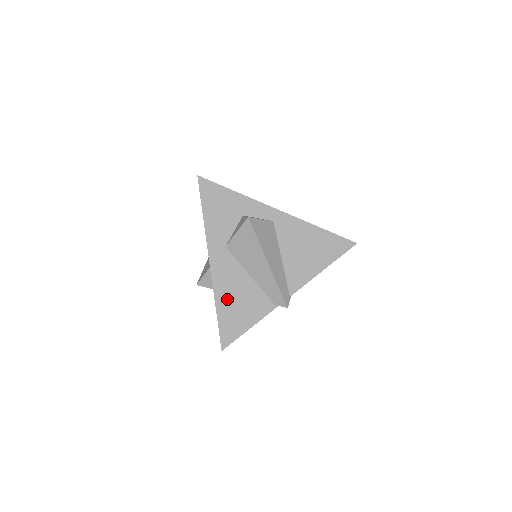
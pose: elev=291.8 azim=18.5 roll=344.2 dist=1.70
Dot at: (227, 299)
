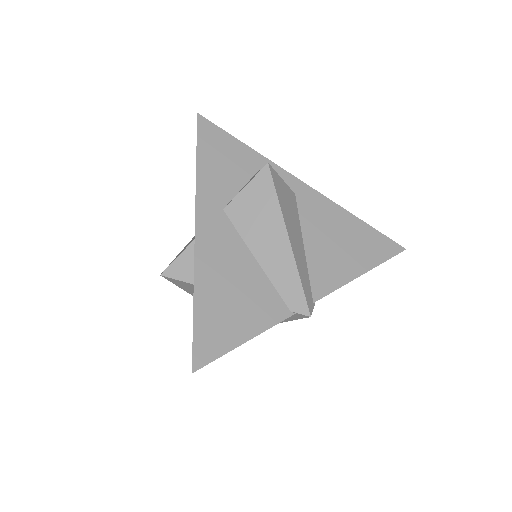
Dot at: (214, 286)
